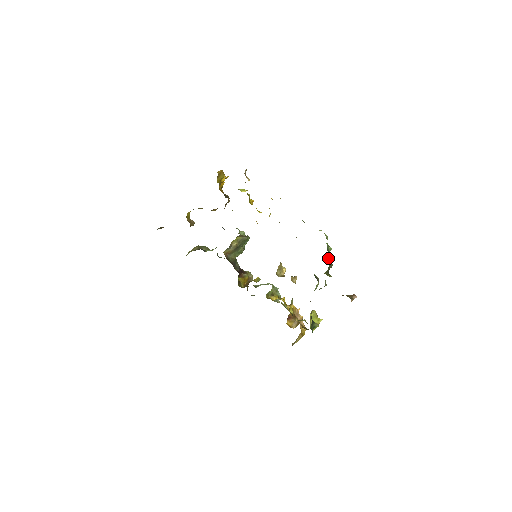
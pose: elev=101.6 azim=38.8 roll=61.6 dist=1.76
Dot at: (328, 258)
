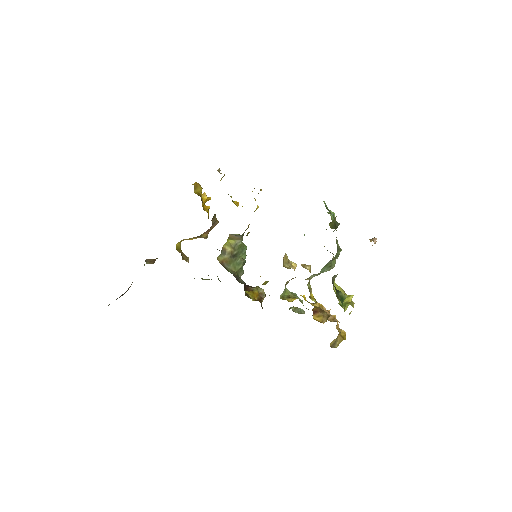
Dot at: (328, 212)
